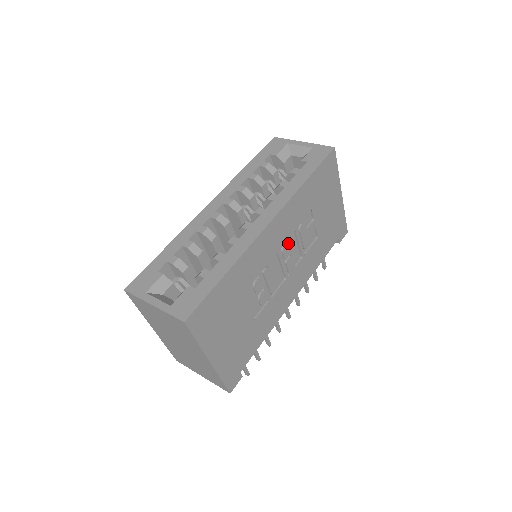
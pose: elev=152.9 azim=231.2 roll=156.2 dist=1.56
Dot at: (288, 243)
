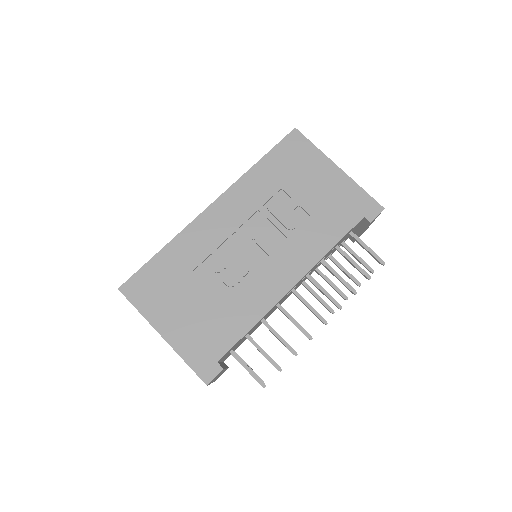
Dot at: (255, 224)
